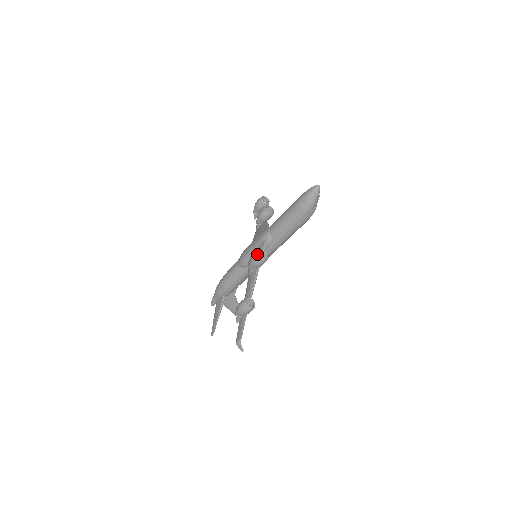
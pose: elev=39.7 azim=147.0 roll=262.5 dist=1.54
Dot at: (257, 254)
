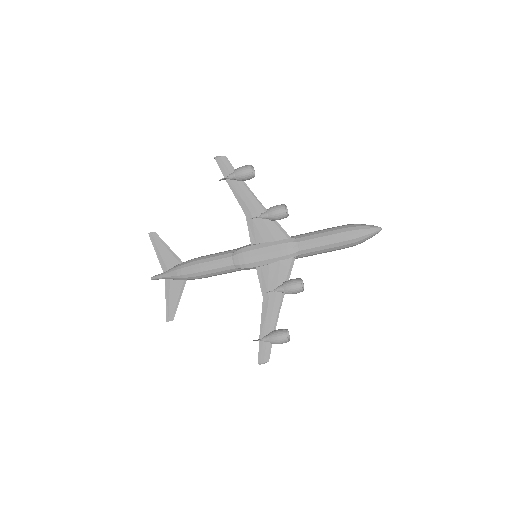
Dot at: (300, 288)
